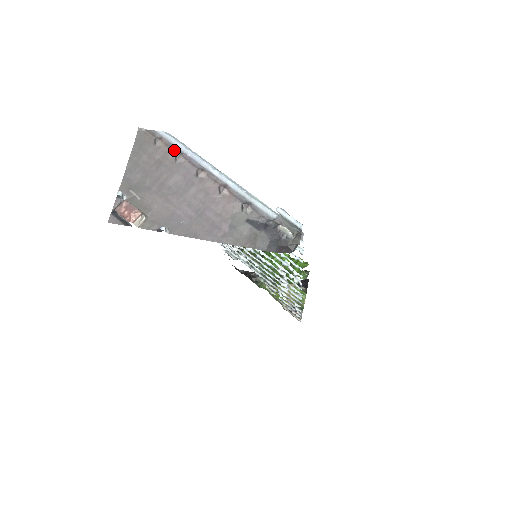
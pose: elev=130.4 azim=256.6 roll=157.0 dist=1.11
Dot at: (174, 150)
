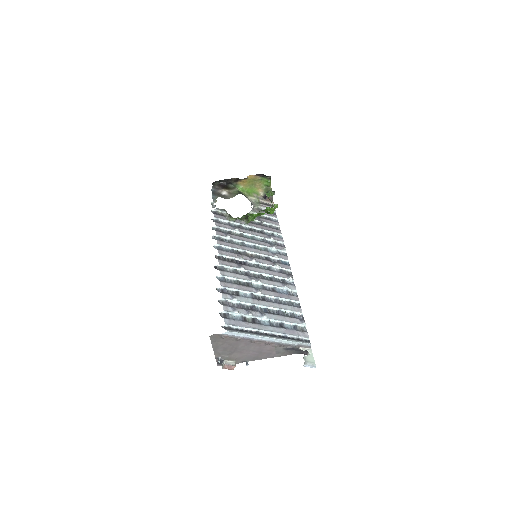
Dot at: (234, 338)
